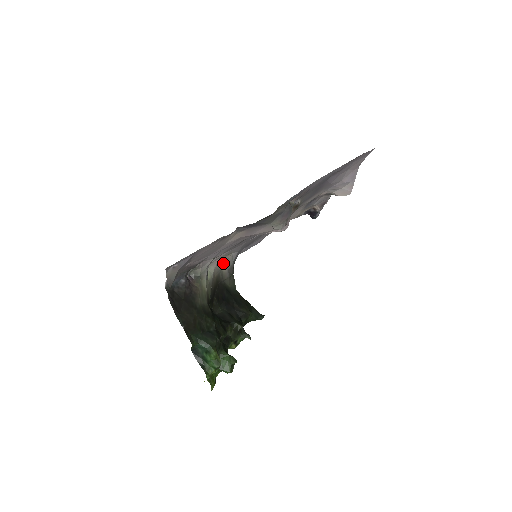
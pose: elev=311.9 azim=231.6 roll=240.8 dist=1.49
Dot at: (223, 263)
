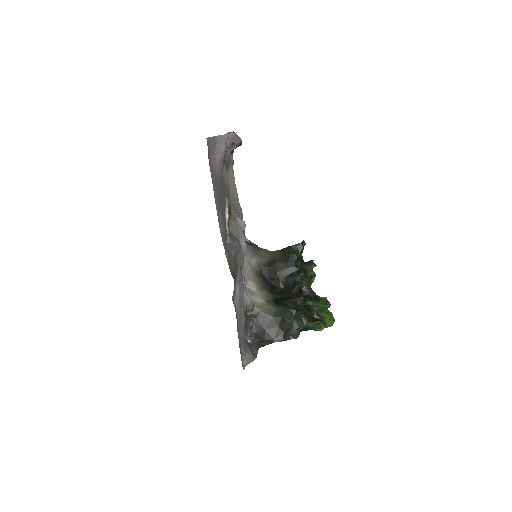
Dot at: (248, 267)
